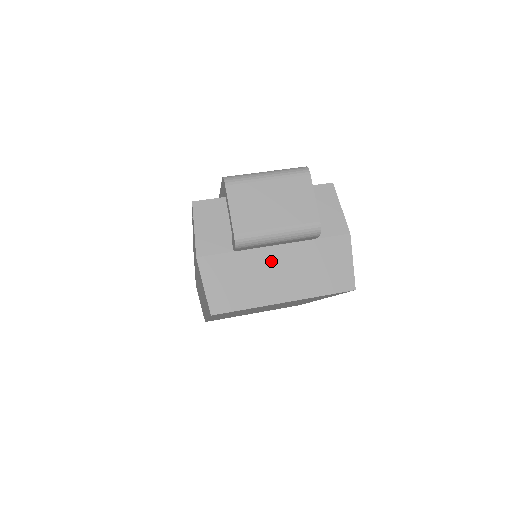
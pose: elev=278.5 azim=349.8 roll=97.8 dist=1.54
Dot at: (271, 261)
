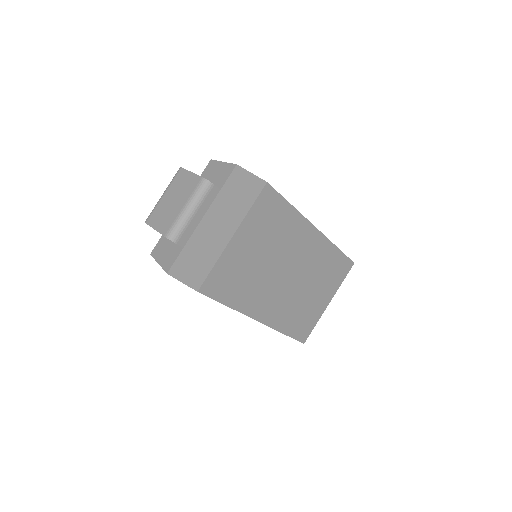
Dot at: (206, 228)
